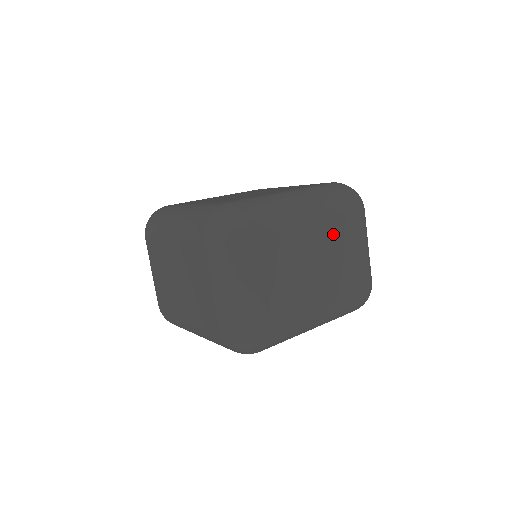
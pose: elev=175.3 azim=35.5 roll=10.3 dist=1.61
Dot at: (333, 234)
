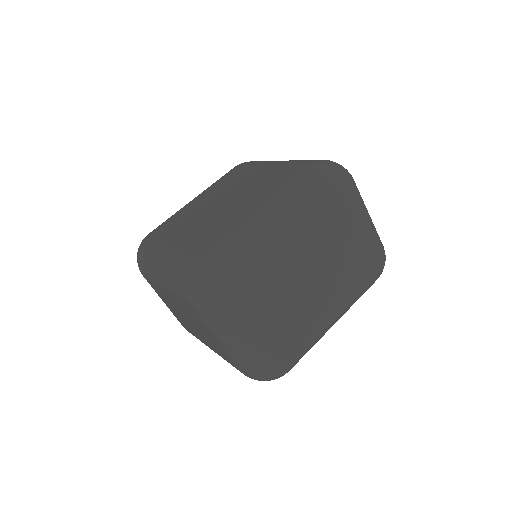
Dot at: (325, 235)
